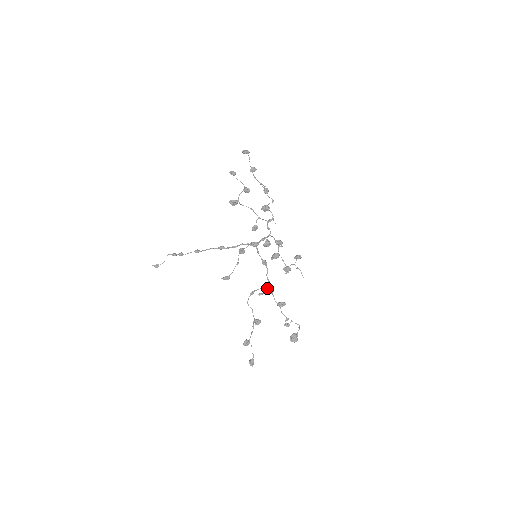
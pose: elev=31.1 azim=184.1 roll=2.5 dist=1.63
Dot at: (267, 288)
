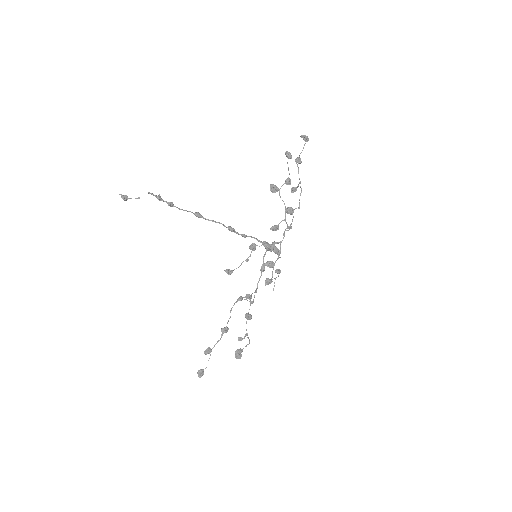
Dot at: (249, 295)
